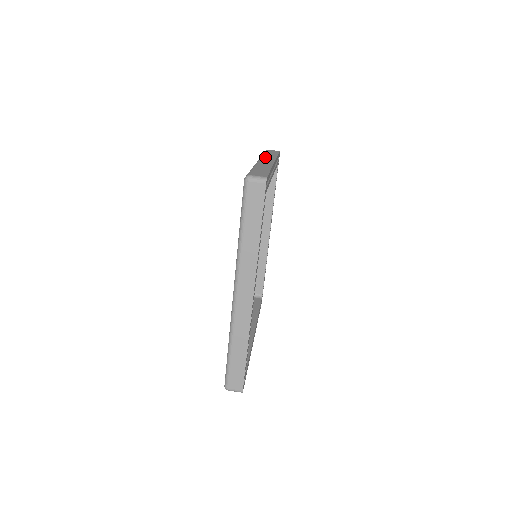
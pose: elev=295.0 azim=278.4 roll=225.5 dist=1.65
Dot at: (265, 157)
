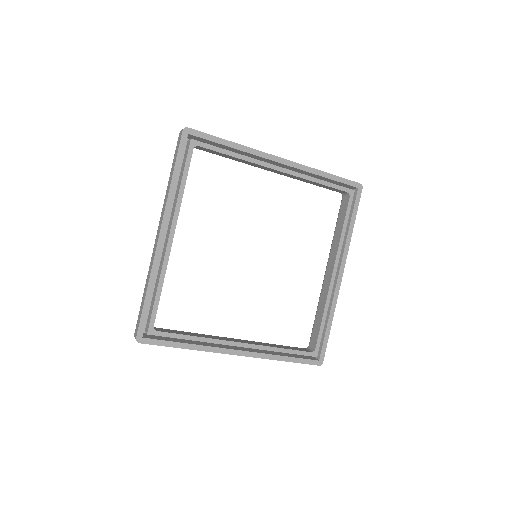
Dot at: occluded
